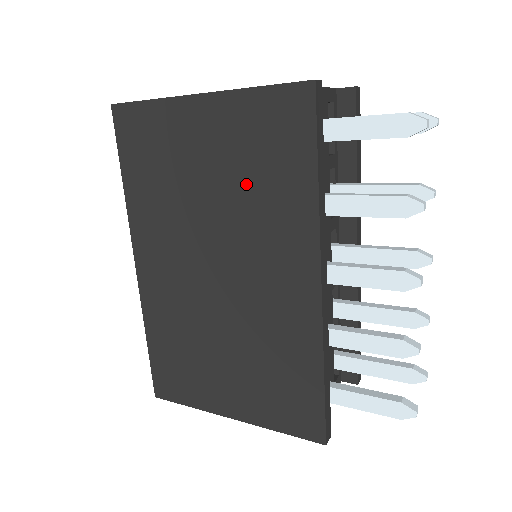
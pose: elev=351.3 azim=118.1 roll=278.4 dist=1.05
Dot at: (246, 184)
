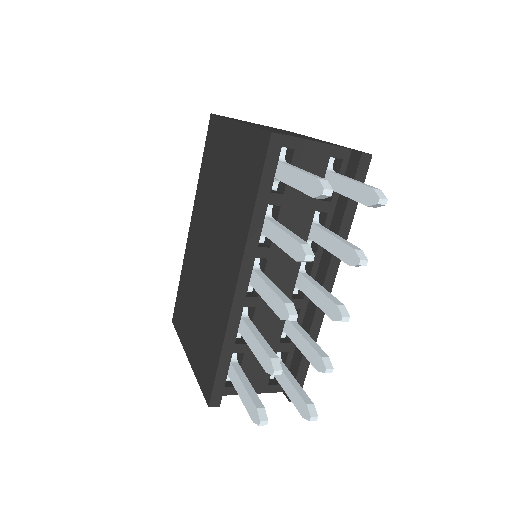
Dot at: (233, 193)
